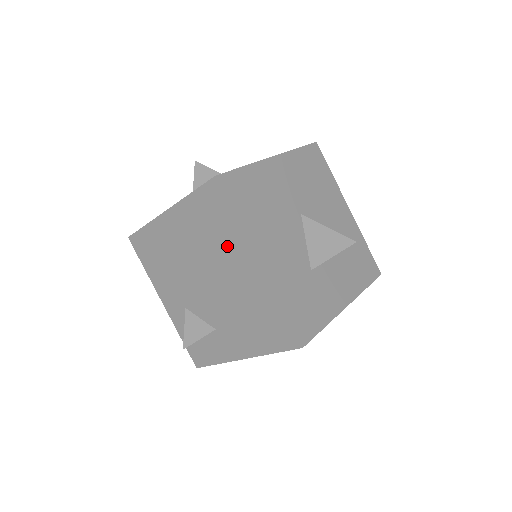
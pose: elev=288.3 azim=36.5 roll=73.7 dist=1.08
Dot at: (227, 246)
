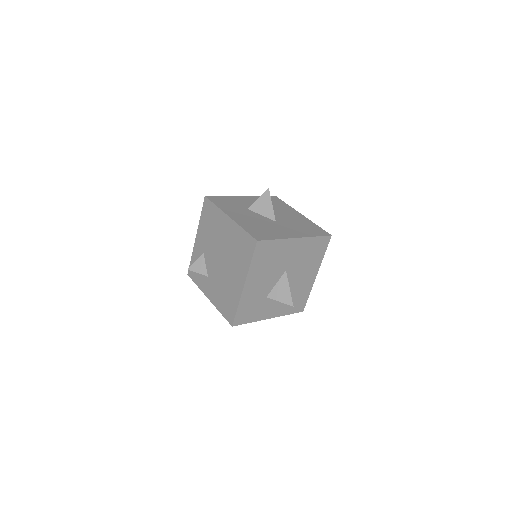
Dot at: (239, 264)
